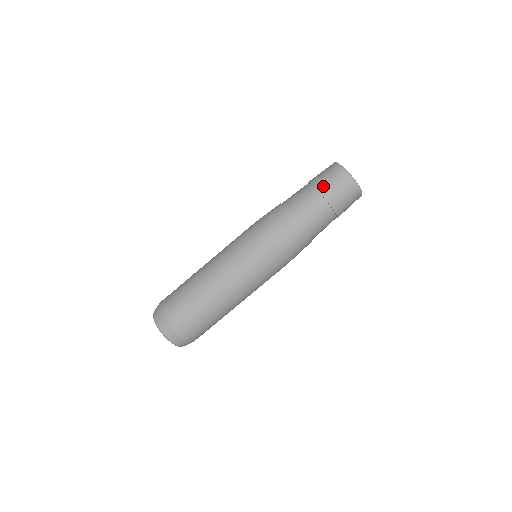
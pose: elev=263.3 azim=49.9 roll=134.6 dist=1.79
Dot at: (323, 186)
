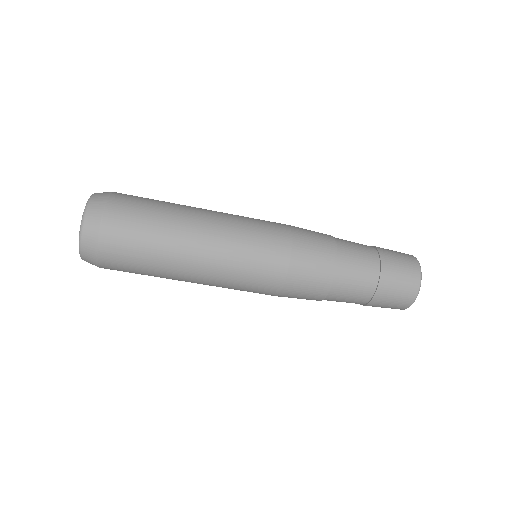
Dot at: (383, 297)
